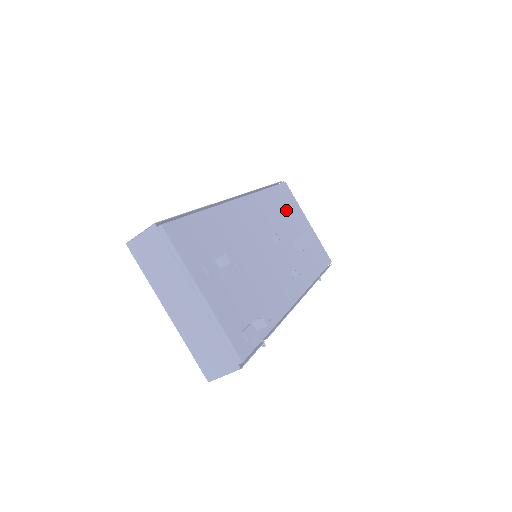
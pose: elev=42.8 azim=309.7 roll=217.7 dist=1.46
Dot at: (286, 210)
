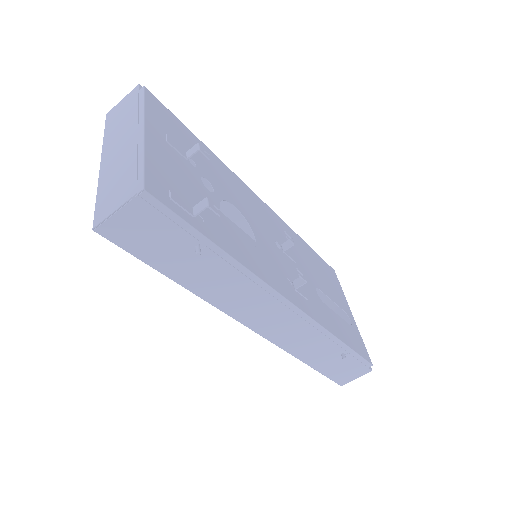
Dot at: (321, 272)
